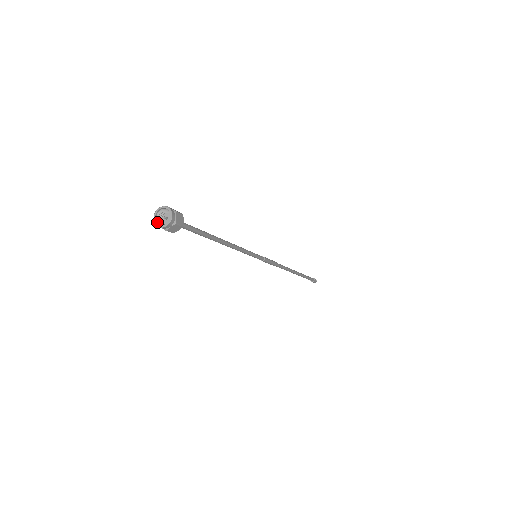
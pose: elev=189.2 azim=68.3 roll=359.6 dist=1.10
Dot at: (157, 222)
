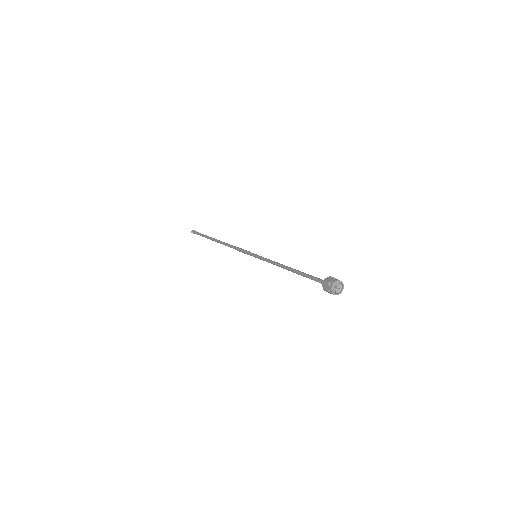
Dot at: (332, 291)
